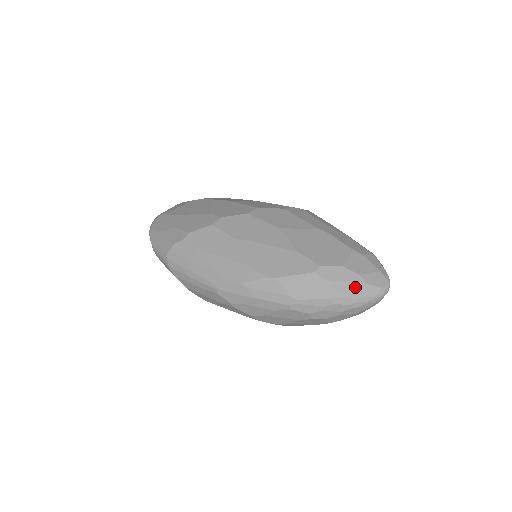
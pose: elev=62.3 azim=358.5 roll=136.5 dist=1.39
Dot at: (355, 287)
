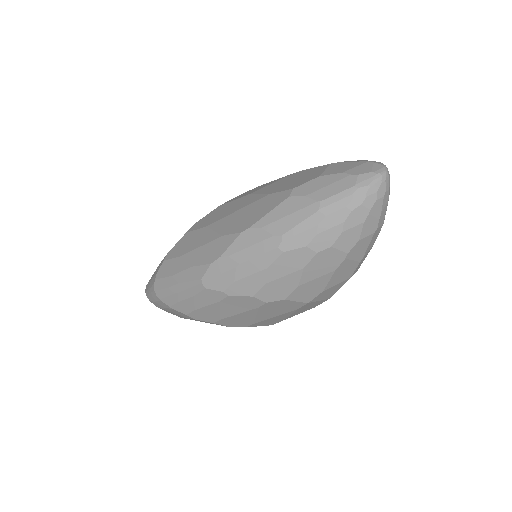
Dot at: (341, 185)
